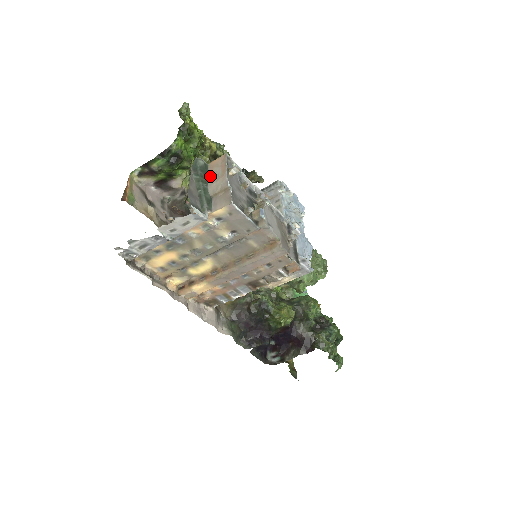
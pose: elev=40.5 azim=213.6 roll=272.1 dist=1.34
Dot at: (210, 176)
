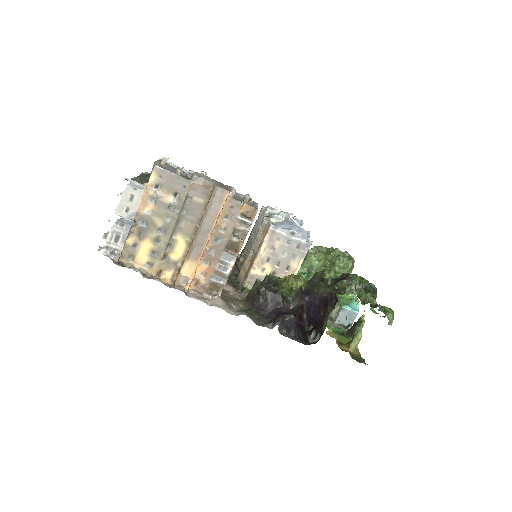
Dot at: occluded
